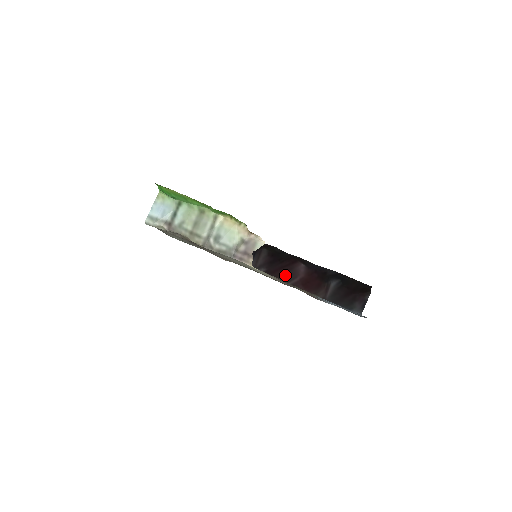
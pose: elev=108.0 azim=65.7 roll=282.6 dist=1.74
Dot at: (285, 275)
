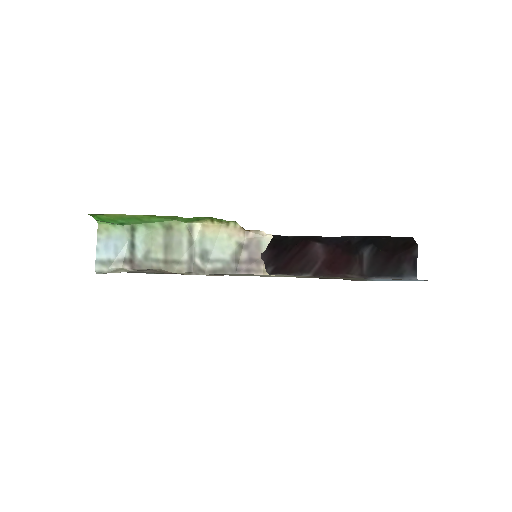
Dot at: (301, 265)
